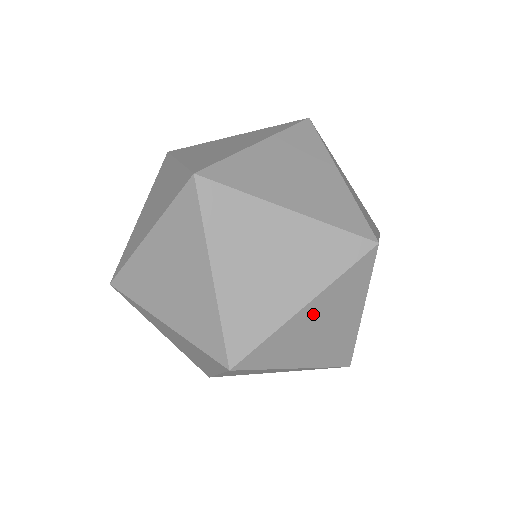
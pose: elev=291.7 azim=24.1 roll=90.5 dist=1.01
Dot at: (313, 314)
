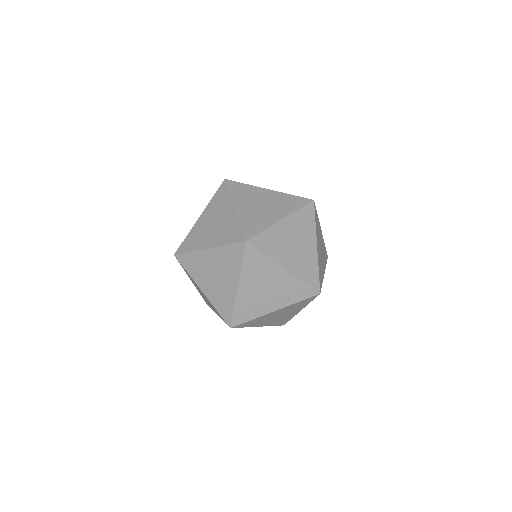
Dot at: (277, 313)
